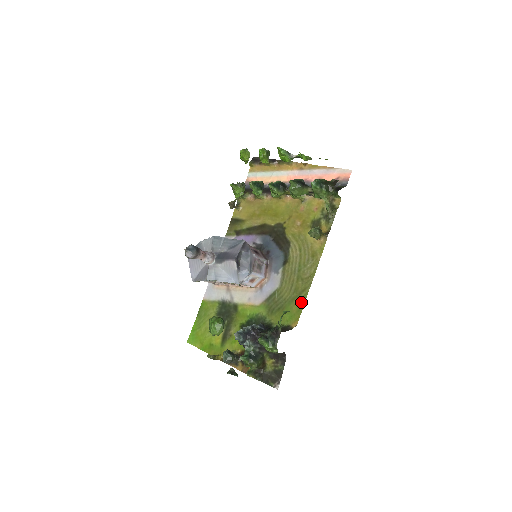
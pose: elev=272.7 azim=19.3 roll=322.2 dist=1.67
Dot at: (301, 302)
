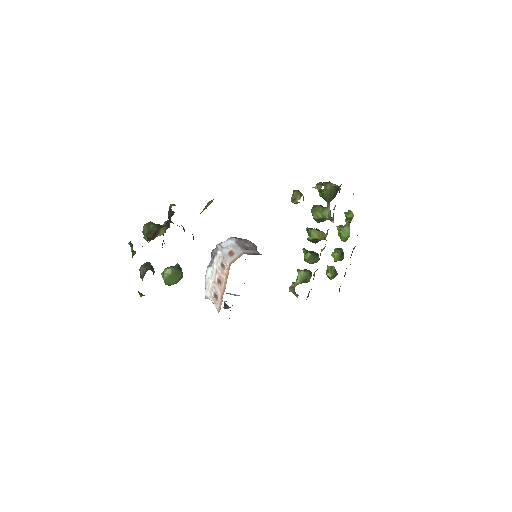
Dot at: occluded
